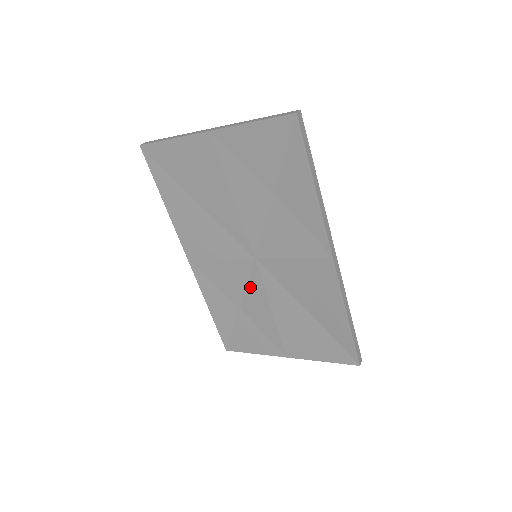
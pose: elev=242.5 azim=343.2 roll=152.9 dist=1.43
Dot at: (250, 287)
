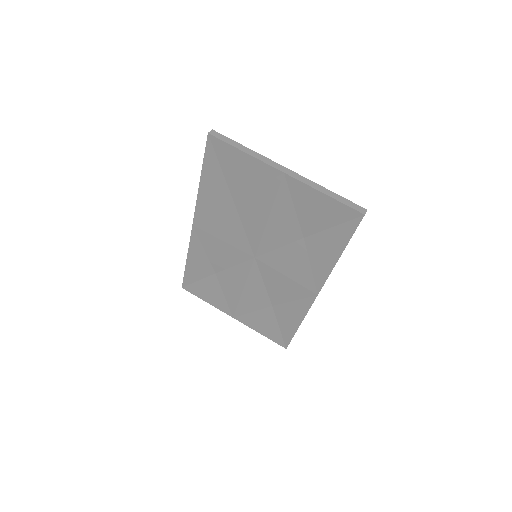
Dot at: (236, 269)
